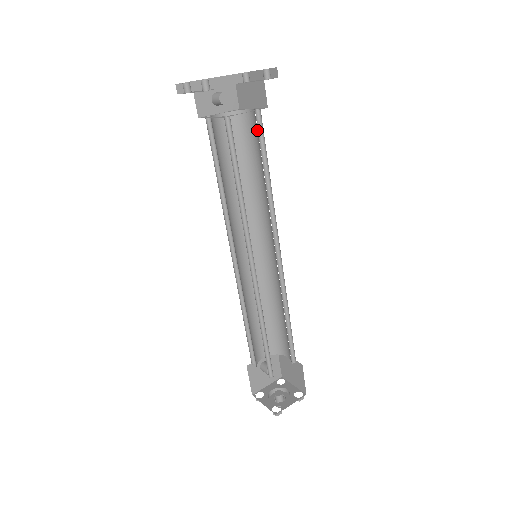
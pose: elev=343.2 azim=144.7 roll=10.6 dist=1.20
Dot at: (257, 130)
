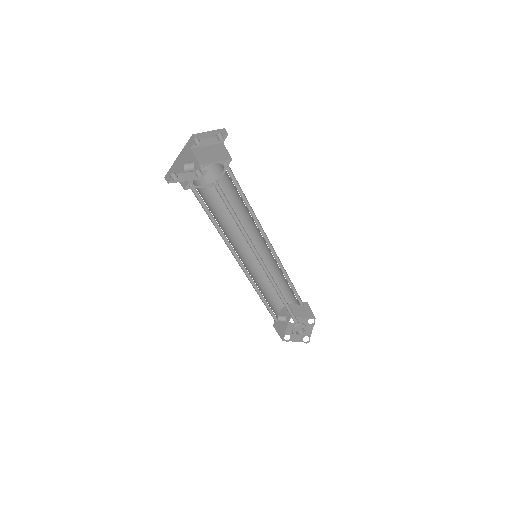
Dot at: (227, 176)
